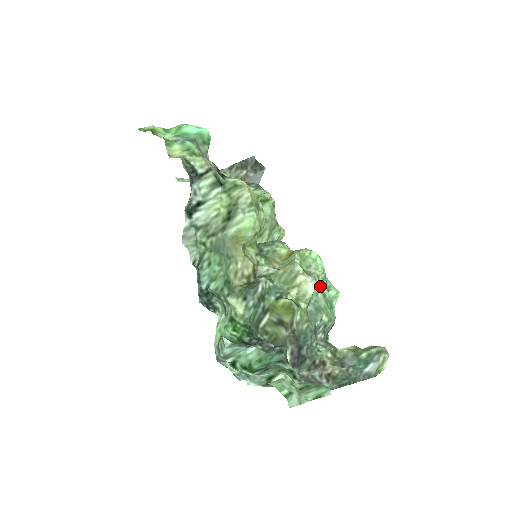
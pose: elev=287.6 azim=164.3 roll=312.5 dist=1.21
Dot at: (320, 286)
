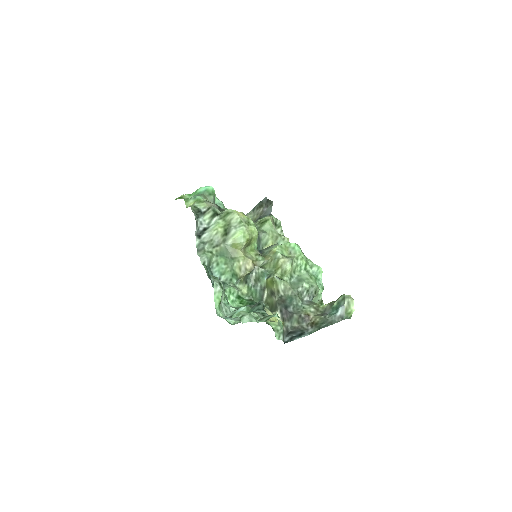
Dot at: (300, 265)
